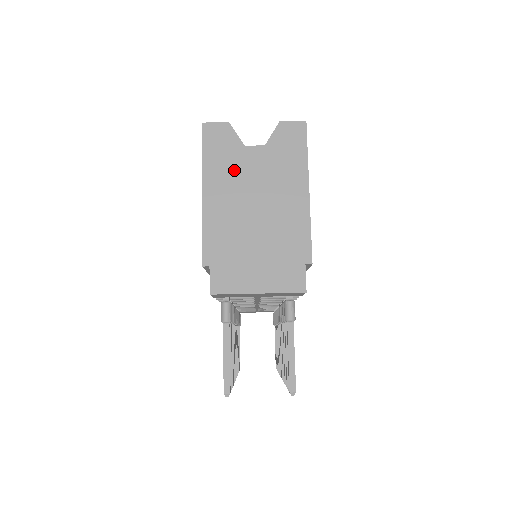
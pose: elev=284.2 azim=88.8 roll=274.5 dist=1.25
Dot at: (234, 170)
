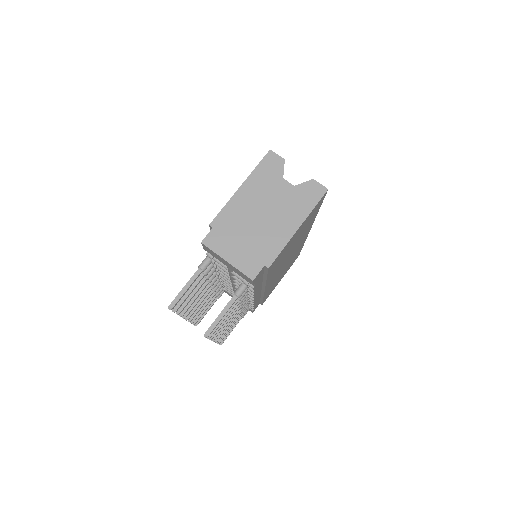
Dot at: (267, 187)
